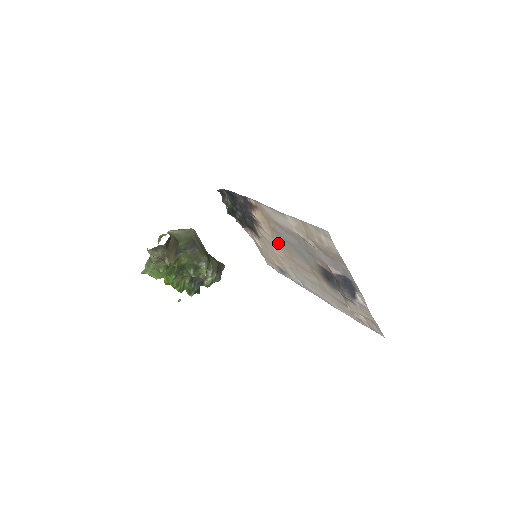
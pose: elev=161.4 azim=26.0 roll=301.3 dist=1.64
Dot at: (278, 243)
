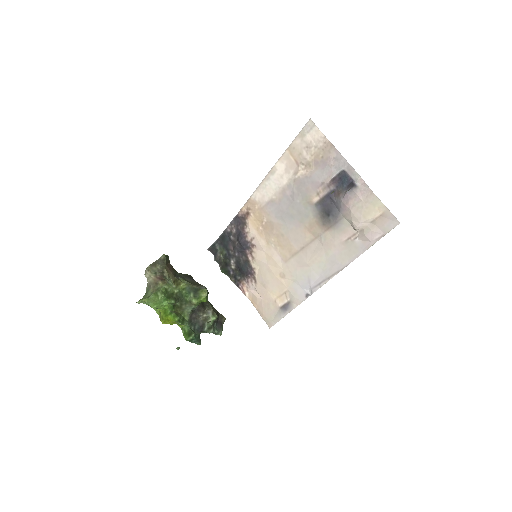
Dot at: (275, 247)
